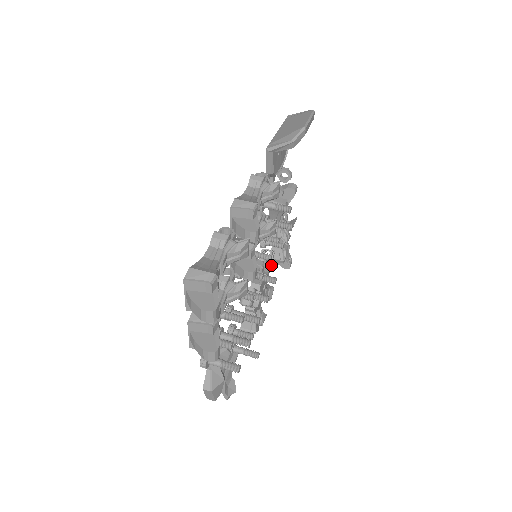
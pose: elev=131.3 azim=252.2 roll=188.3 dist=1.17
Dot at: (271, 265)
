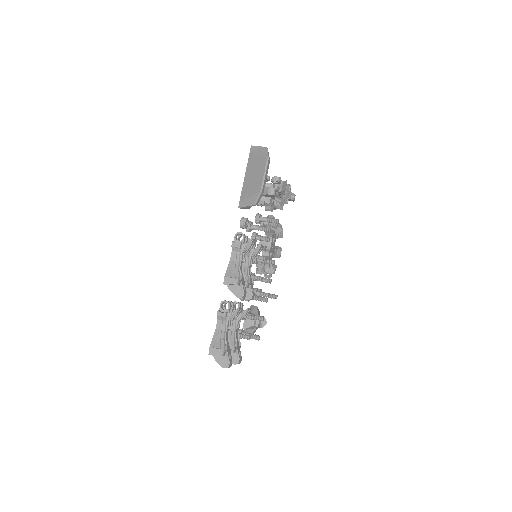
Dot at: (273, 231)
